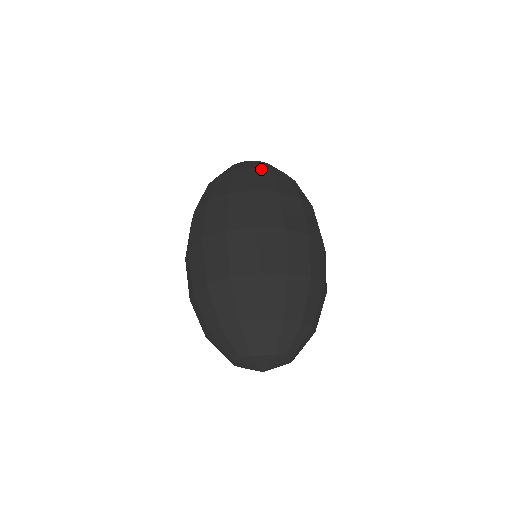
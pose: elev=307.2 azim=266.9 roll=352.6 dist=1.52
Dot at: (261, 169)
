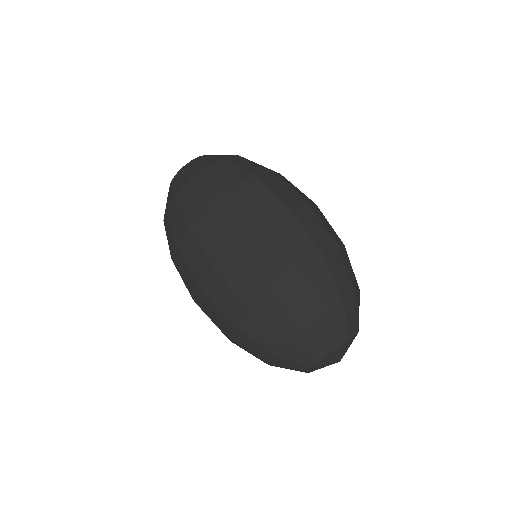
Dot at: (198, 174)
